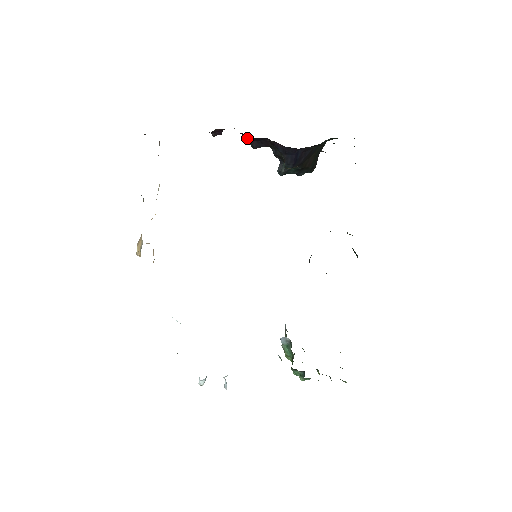
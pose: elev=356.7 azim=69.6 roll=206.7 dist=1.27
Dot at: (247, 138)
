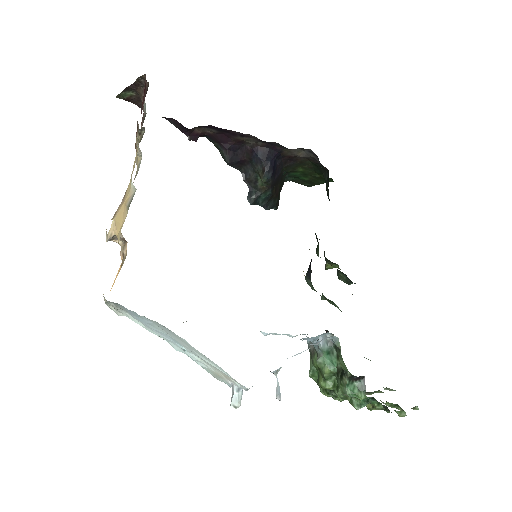
Dot at: (222, 149)
